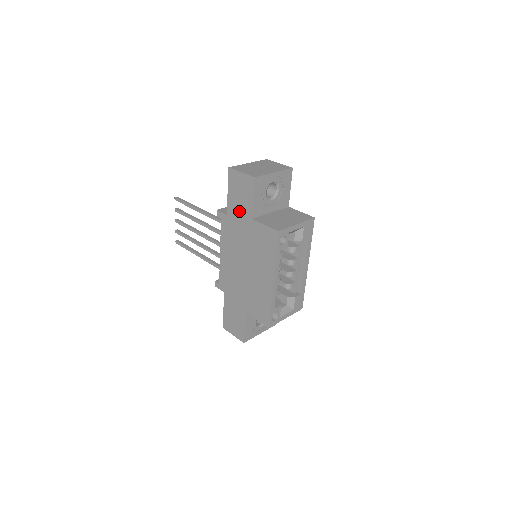
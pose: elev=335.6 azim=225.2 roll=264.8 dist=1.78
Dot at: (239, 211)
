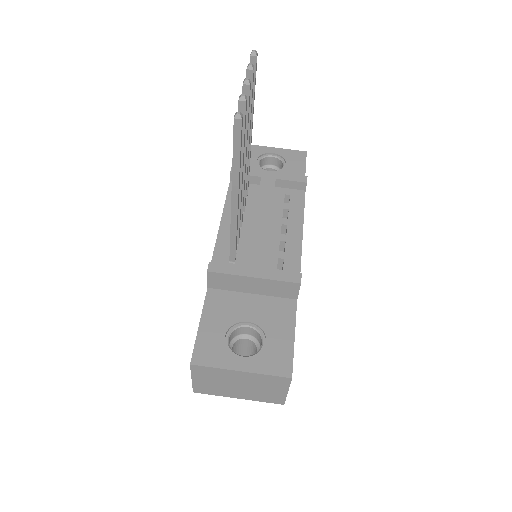
Dot at: occluded
